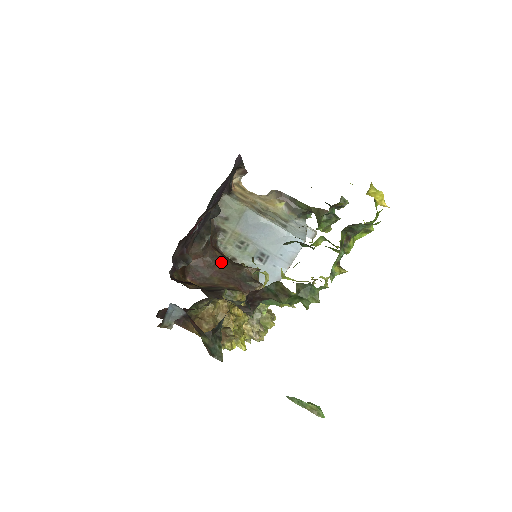
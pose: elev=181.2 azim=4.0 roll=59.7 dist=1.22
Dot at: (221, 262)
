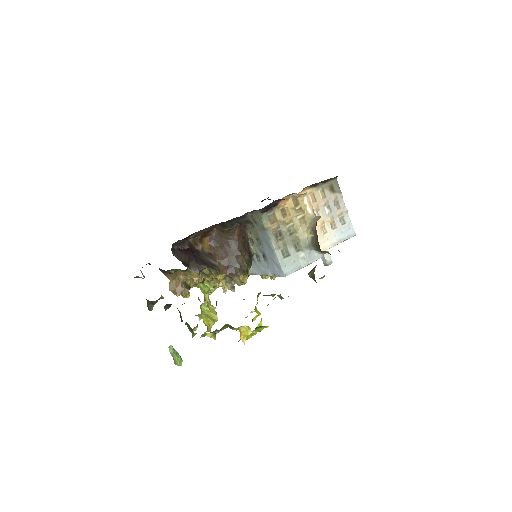
Dot at: (232, 243)
